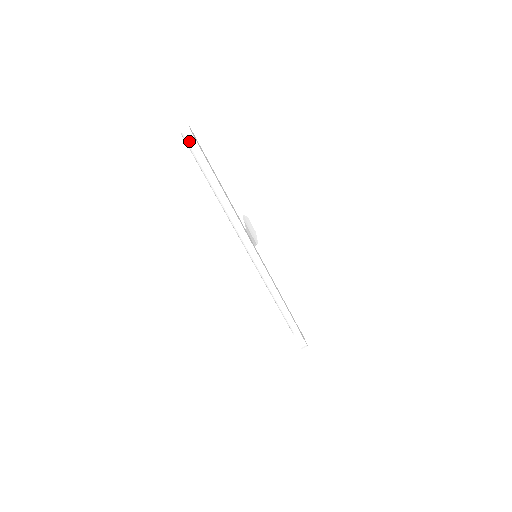
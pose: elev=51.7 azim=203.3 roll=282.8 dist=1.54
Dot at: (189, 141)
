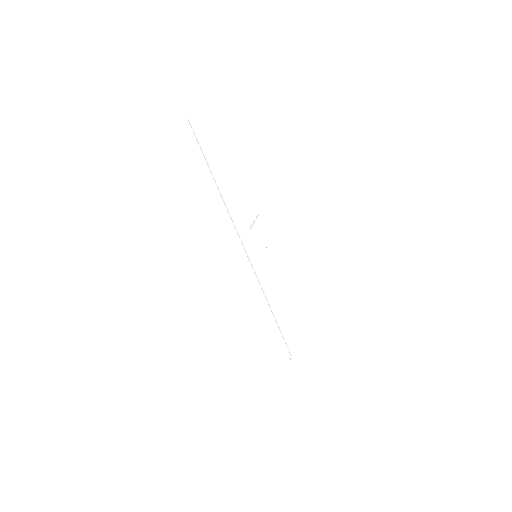
Dot at: (192, 127)
